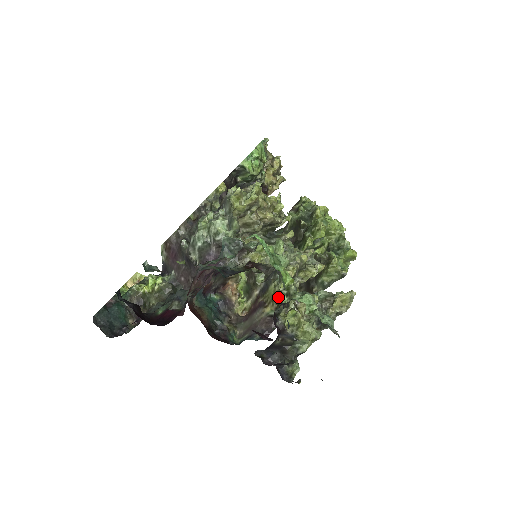
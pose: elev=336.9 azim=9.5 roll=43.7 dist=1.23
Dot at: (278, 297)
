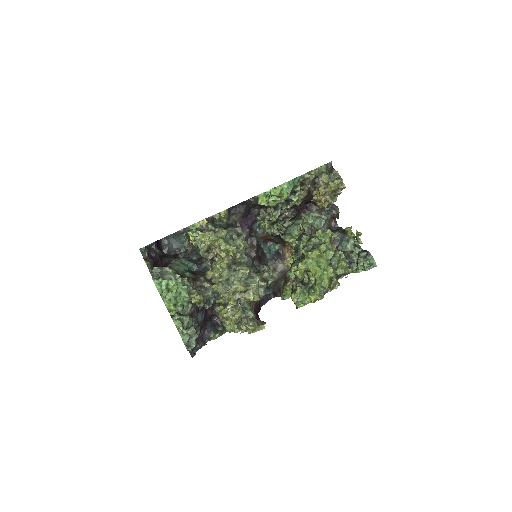
Dot at: occluded
